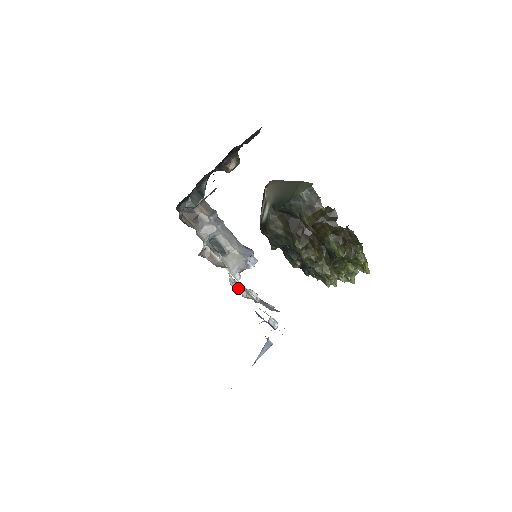
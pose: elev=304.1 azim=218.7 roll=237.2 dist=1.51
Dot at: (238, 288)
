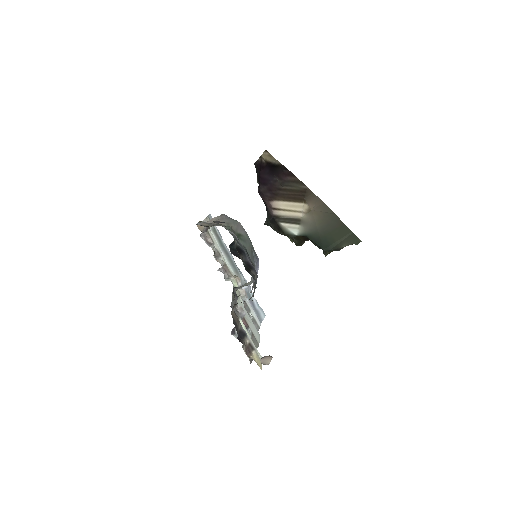
Dot at: (224, 276)
